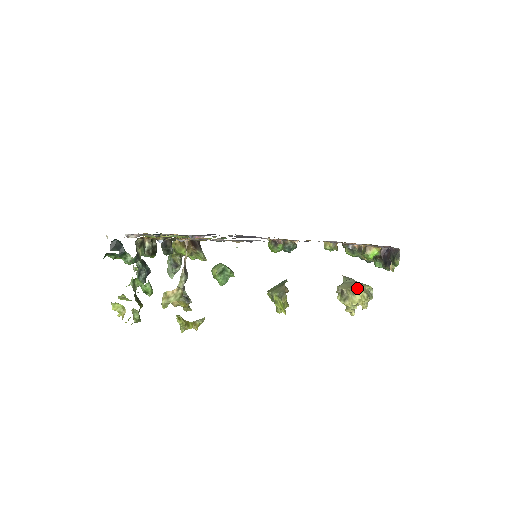
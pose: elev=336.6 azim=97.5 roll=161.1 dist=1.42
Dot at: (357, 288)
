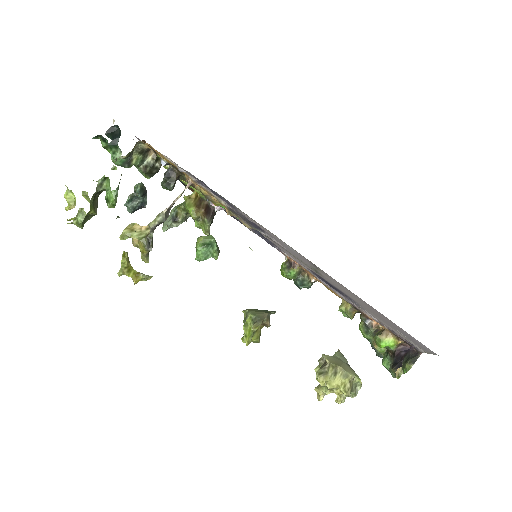
Dot at: (344, 371)
